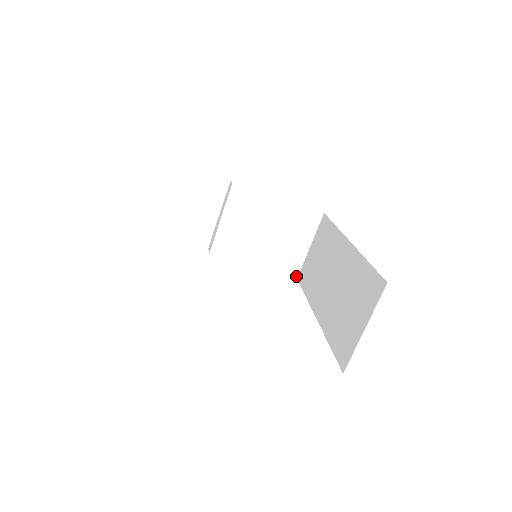
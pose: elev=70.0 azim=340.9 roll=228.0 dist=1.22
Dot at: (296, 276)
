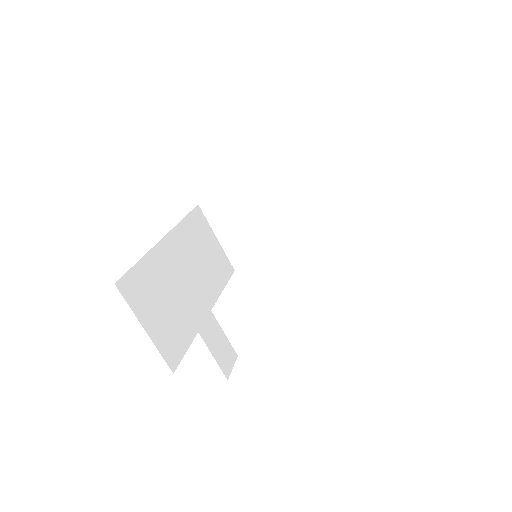
Dot at: (363, 229)
